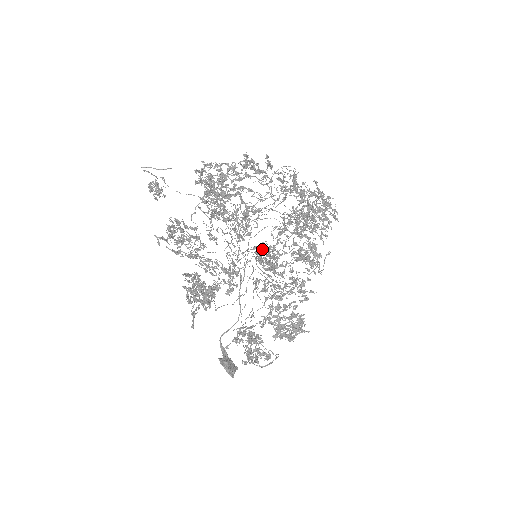
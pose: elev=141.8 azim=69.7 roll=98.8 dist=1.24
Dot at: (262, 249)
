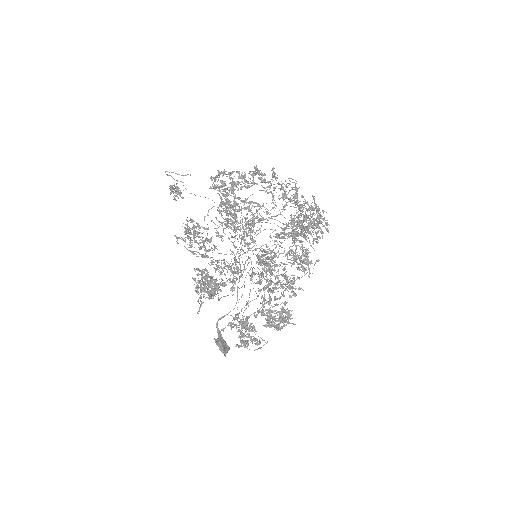
Dot at: (262, 251)
